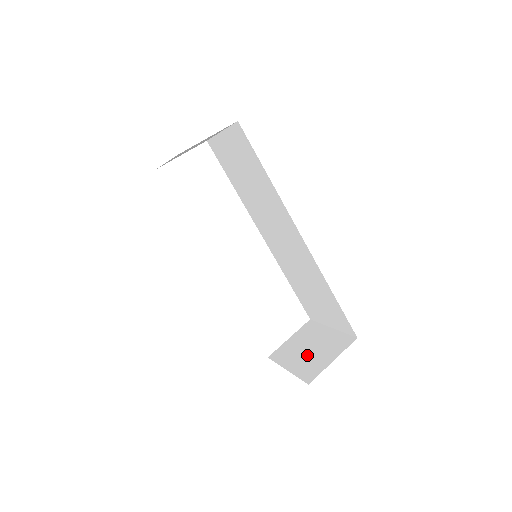
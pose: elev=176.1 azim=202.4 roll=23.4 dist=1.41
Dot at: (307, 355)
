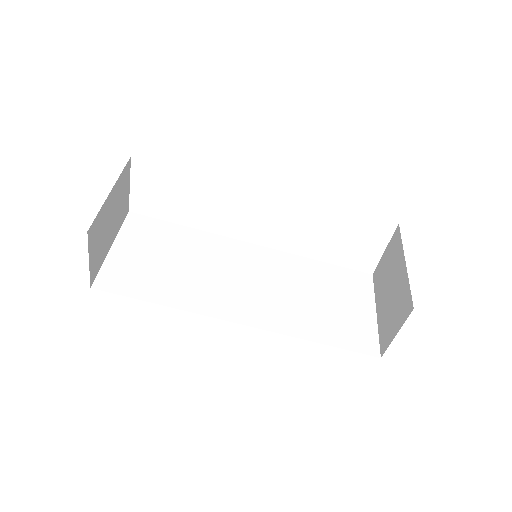
Dot at: (387, 302)
